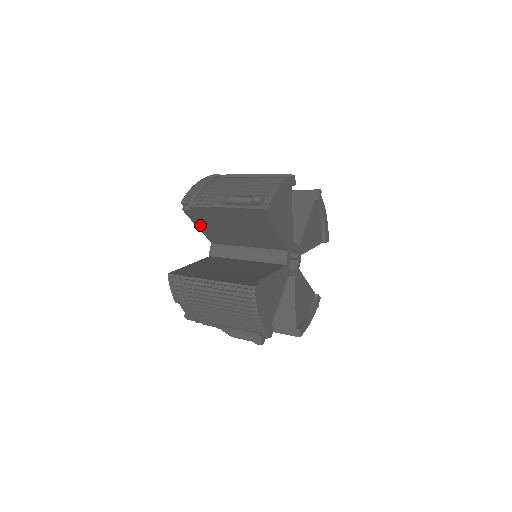
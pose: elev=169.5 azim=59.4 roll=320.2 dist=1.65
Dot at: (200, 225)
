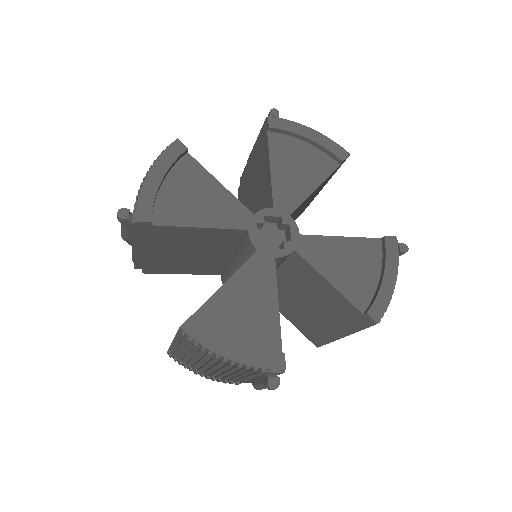
Dot at: occluded
